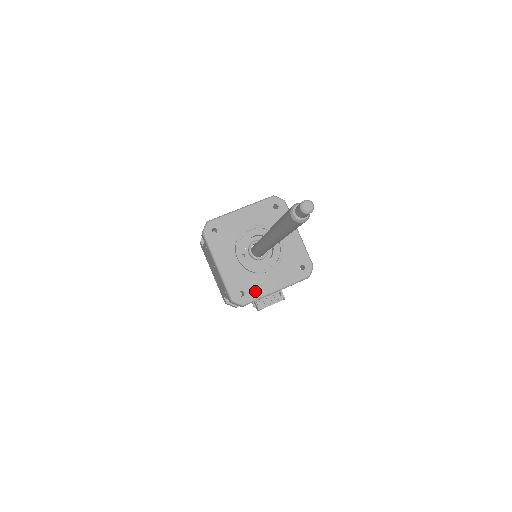
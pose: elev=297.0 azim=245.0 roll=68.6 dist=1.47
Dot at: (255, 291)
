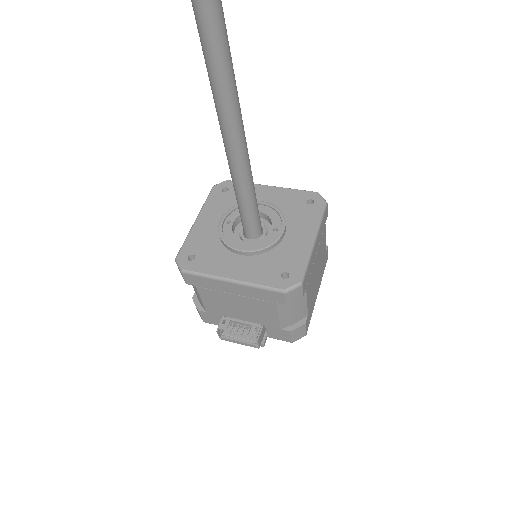
Dot at: (208, 264)
